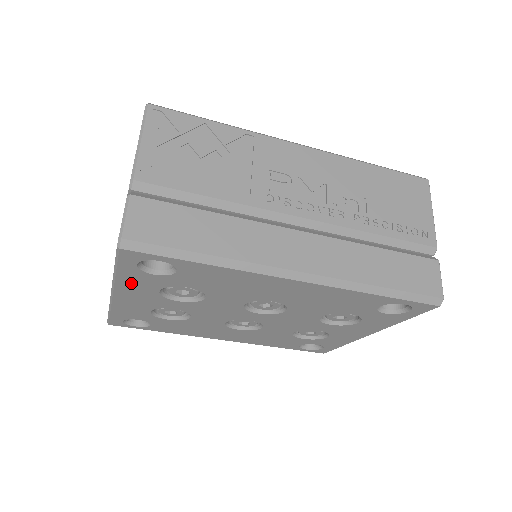
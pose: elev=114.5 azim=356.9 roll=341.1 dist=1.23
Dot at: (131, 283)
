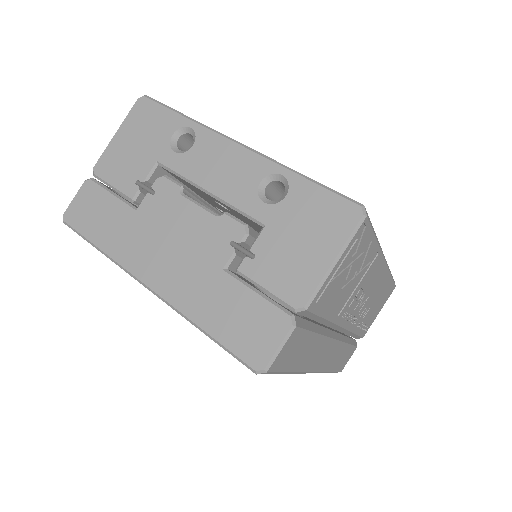
Dot at: occluded
